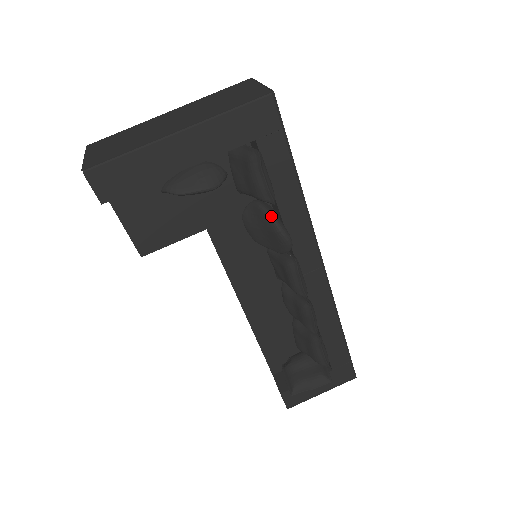
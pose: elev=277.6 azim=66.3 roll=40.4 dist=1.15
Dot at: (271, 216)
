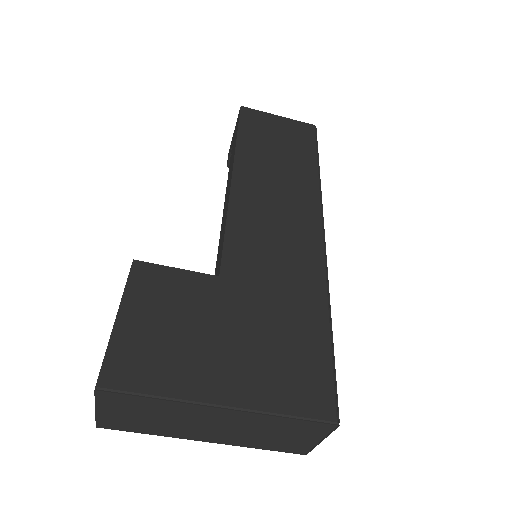
Dot at: occluded
